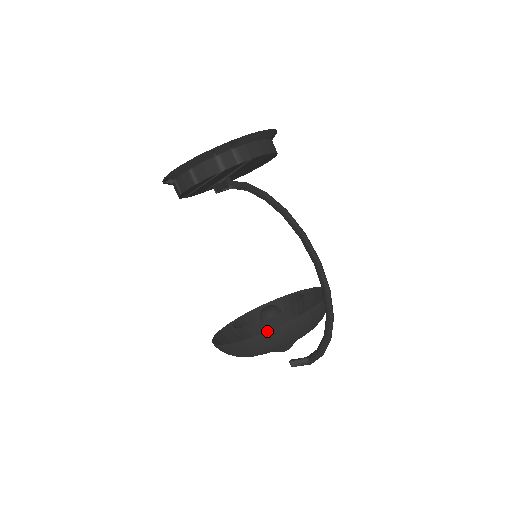
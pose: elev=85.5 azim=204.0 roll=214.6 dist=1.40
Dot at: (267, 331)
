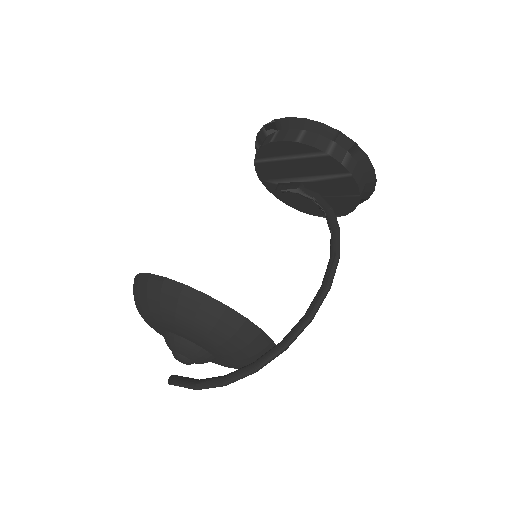
Dot at: occluded
